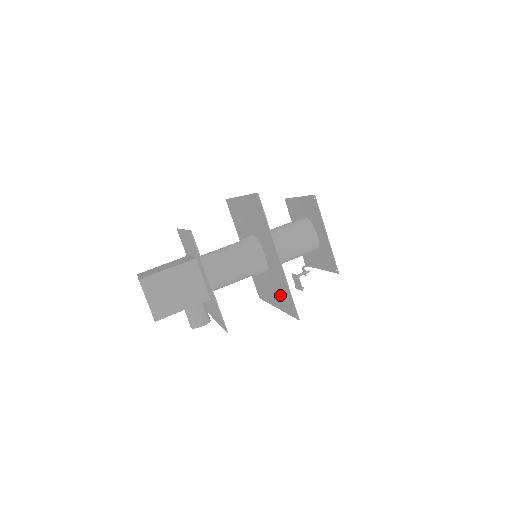
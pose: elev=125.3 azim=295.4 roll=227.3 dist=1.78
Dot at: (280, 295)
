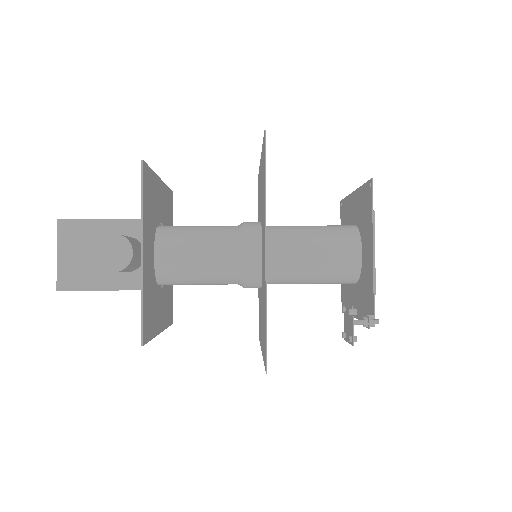
Dot at: (263, 201)
